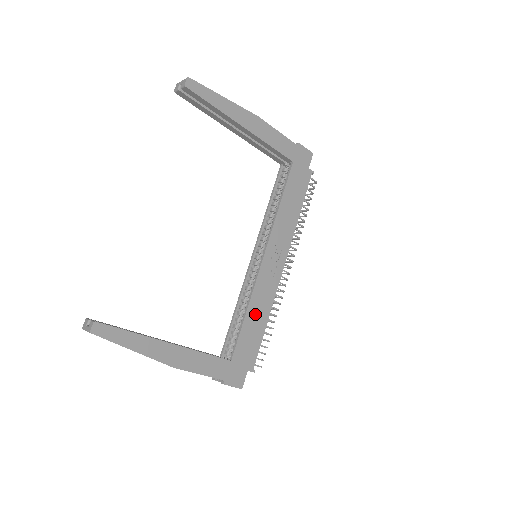
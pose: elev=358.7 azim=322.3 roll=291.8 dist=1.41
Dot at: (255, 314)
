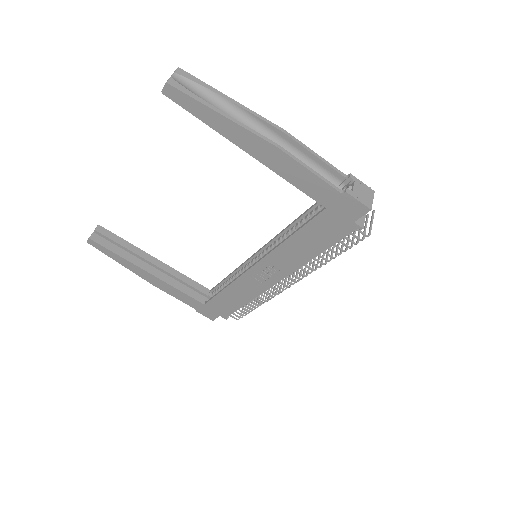
Dot at: (234, 294)
